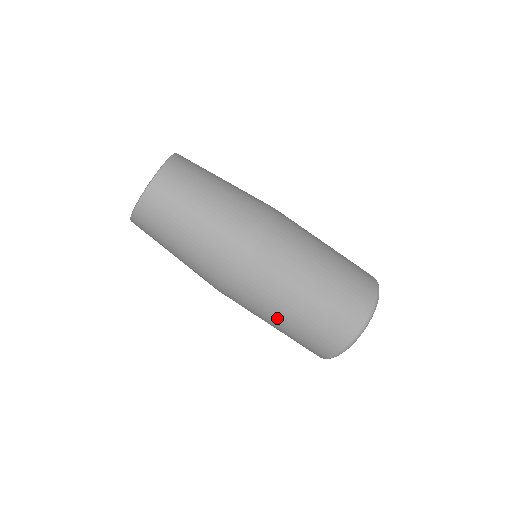
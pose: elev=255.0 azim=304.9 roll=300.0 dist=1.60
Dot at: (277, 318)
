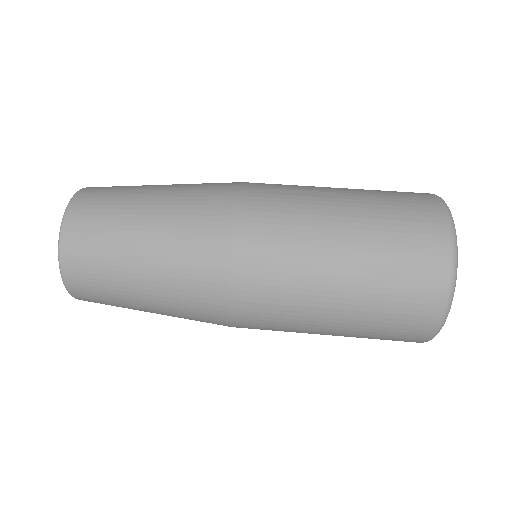
Dot at: (330, 263)
